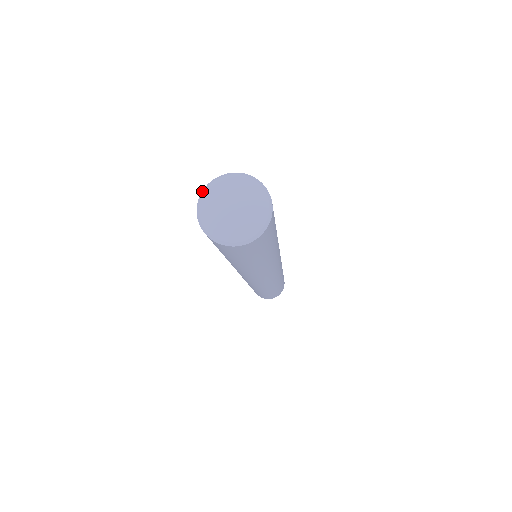
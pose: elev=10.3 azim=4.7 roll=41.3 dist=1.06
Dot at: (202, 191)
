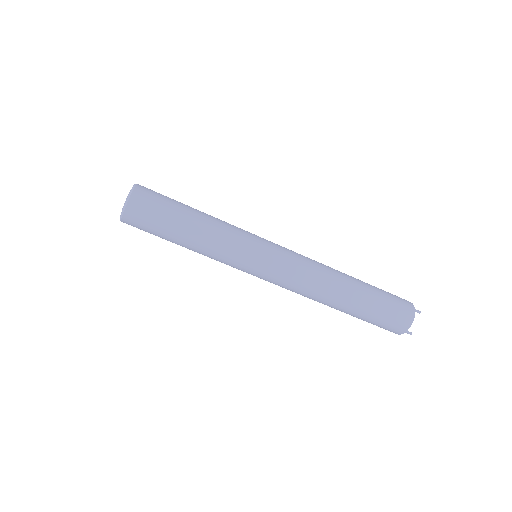
Dot at: occluded
